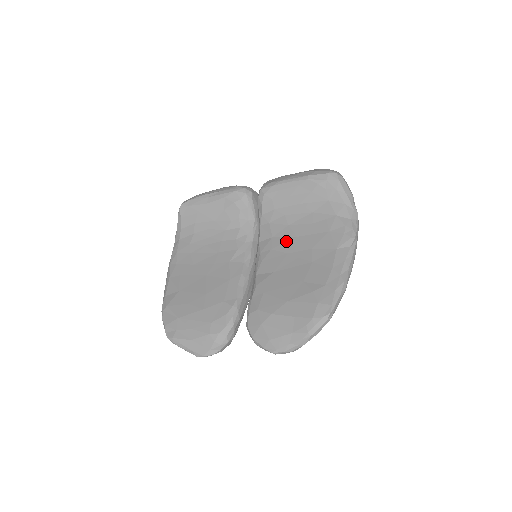
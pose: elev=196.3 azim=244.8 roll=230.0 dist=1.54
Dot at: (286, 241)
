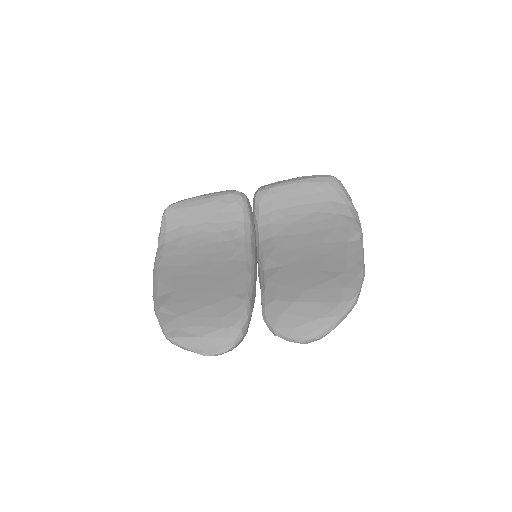
Dot at: (291, 238)
